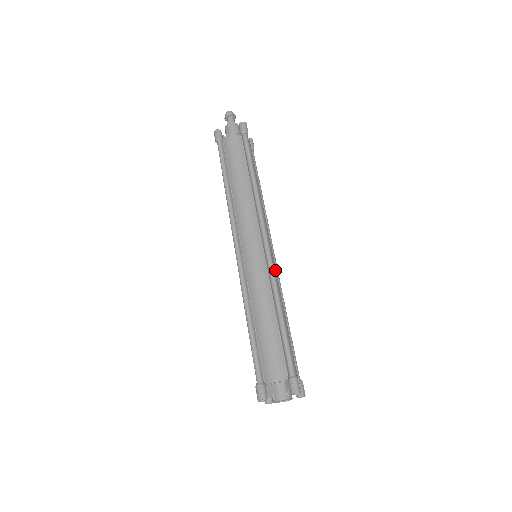
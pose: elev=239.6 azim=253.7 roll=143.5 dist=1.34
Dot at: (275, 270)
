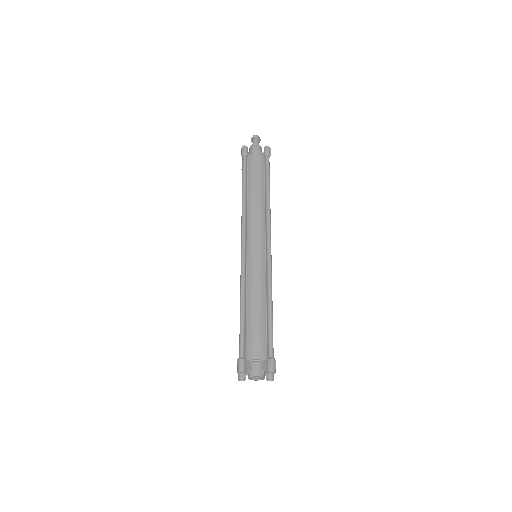
Dot at: occluded
